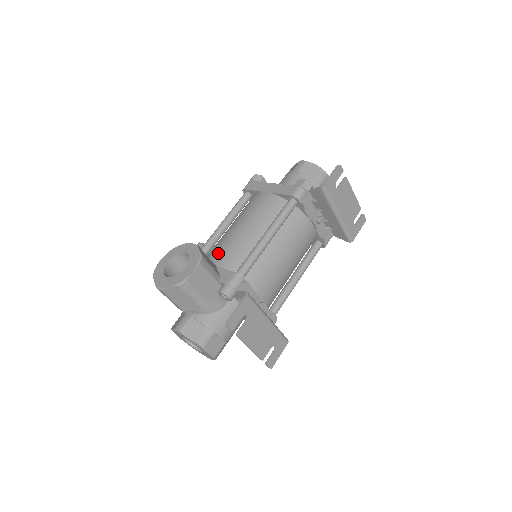
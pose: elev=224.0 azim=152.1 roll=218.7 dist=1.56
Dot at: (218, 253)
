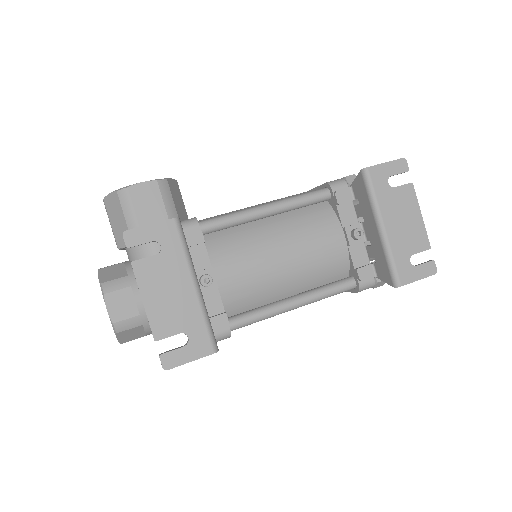
Dot at: occluded
